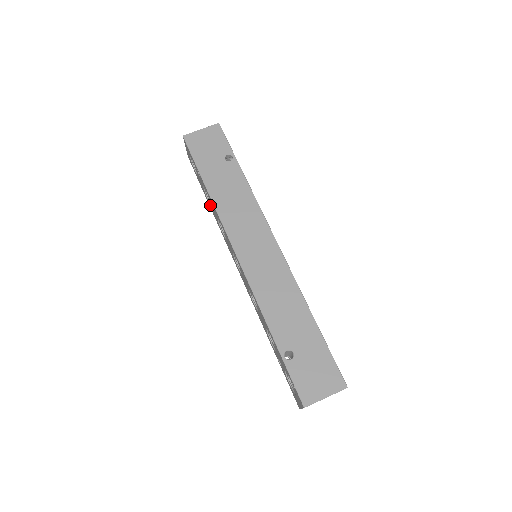
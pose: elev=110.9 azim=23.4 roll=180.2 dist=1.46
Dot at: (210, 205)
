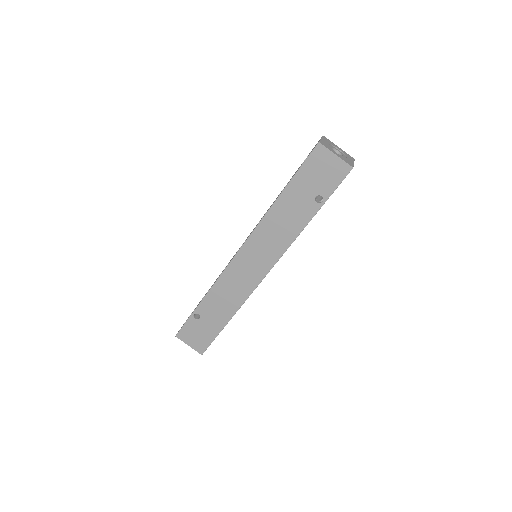
Dot at: occluded
